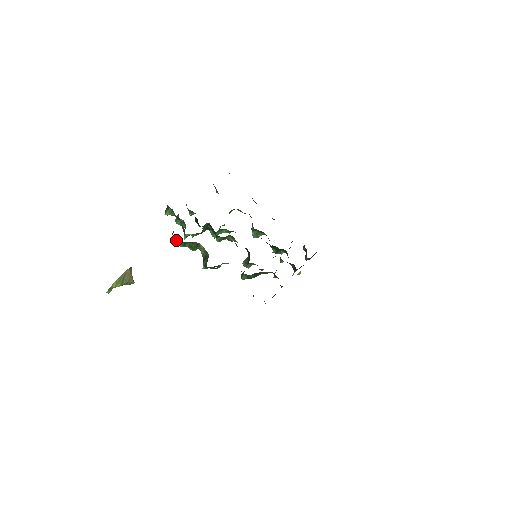
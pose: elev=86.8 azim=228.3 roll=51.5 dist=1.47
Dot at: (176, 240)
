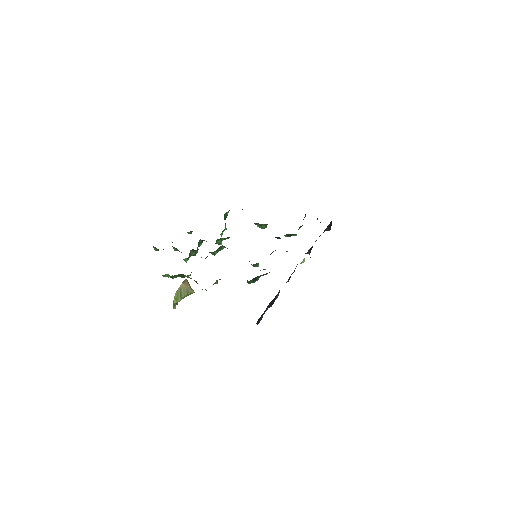
Dot at: (167, 274)
